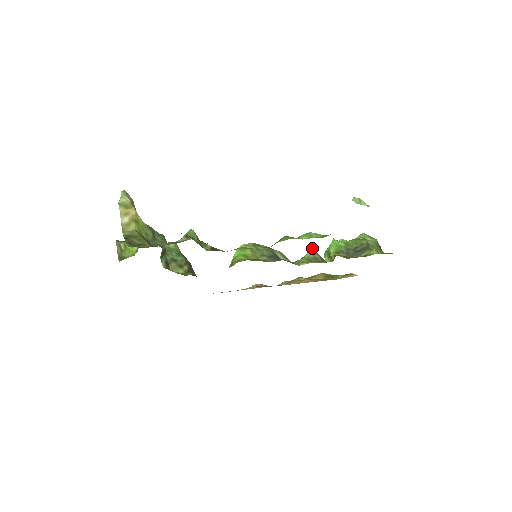
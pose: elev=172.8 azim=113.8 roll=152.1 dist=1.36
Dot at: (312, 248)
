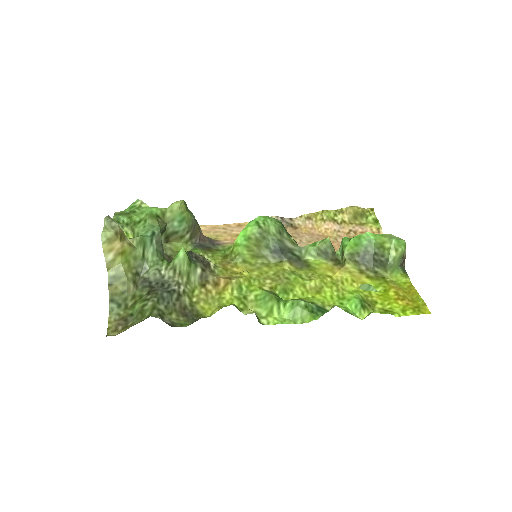
Dot at: (328, 239)
